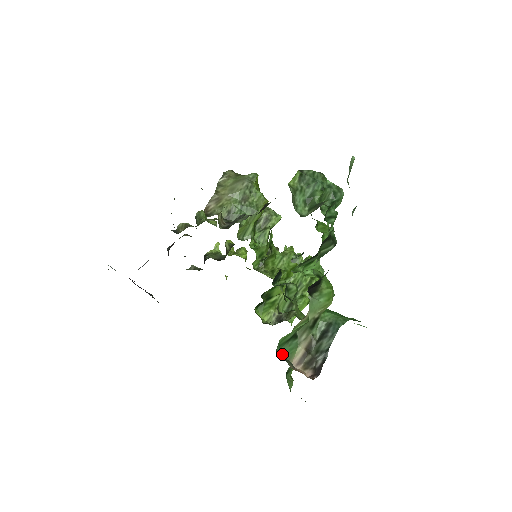
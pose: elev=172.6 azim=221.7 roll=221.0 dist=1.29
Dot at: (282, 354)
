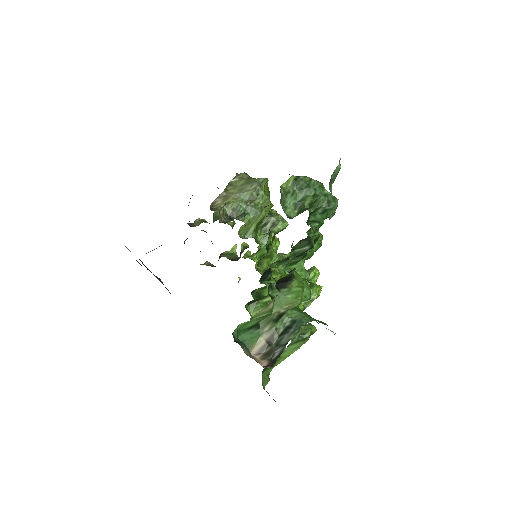
Dot at: (242, 340)
